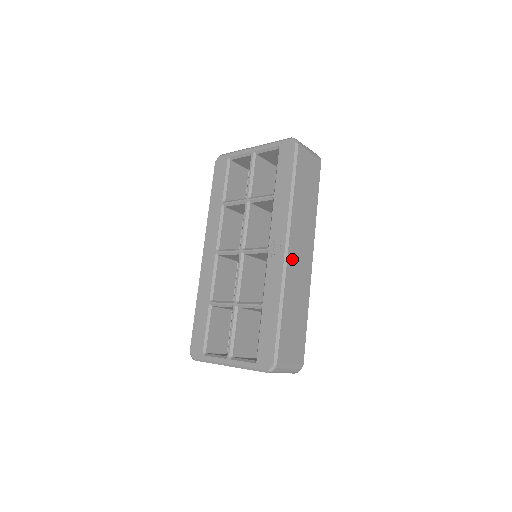
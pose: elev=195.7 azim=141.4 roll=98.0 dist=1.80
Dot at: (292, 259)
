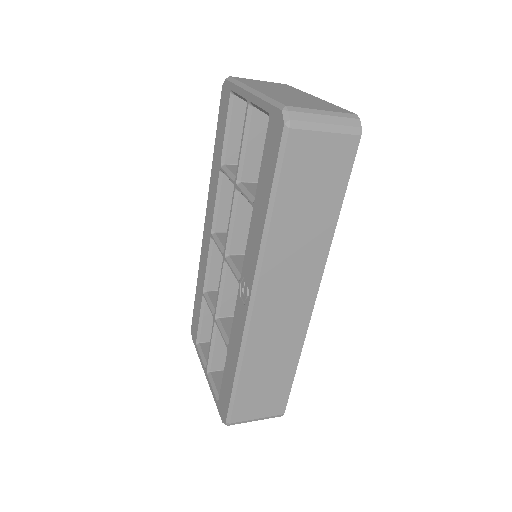
Dot at: (264, 312)
